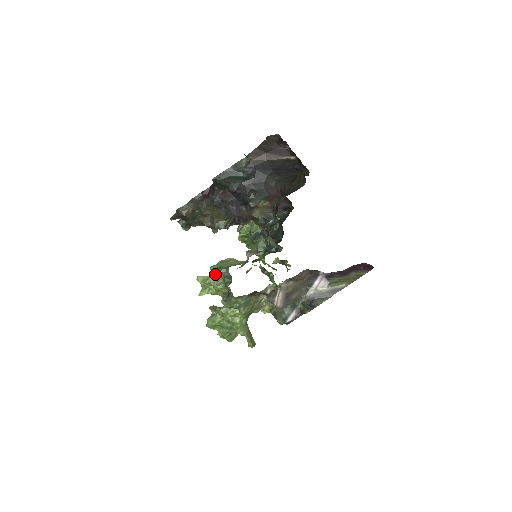
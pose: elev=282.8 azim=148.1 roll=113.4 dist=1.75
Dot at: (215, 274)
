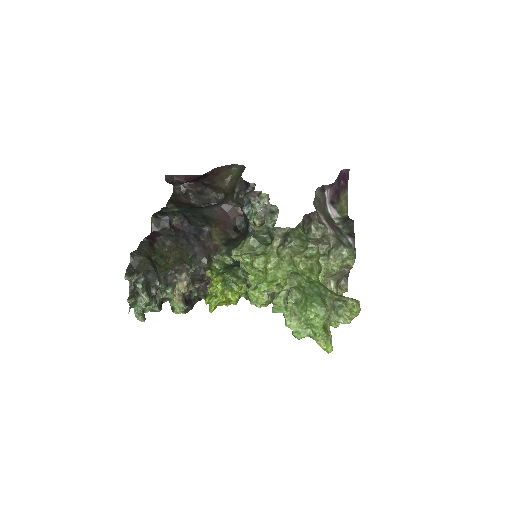
Dot at: (246, 249)
